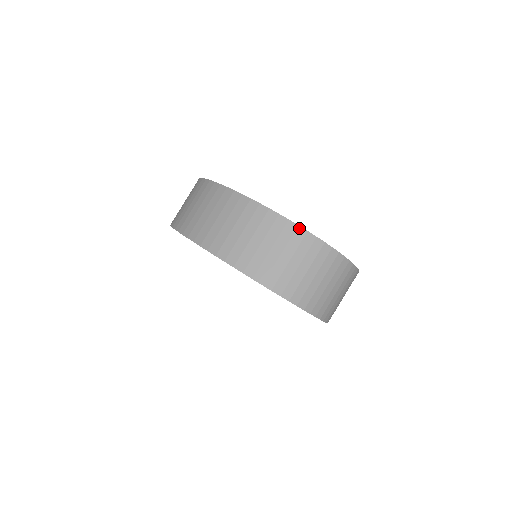
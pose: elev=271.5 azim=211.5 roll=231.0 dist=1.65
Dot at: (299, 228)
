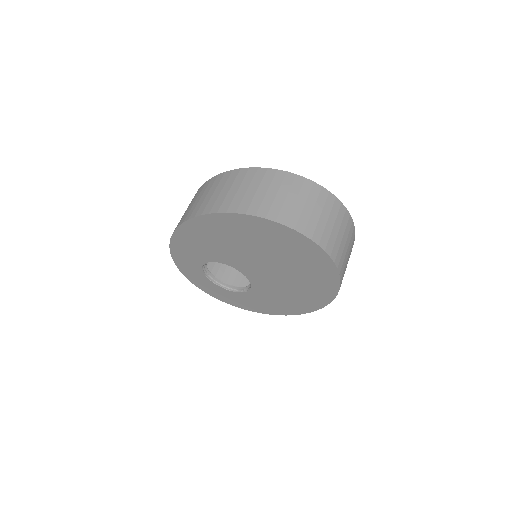
Dot at: (288, 173)
